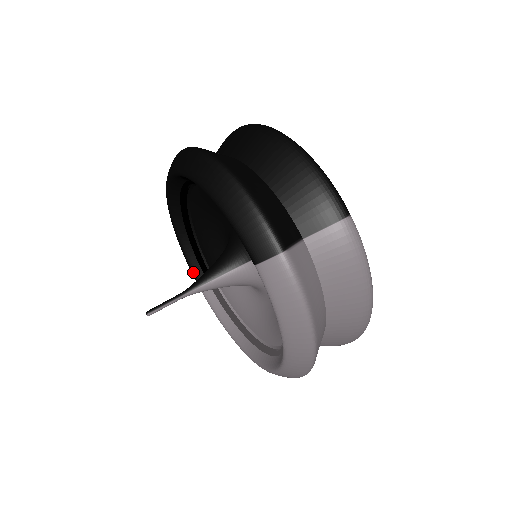
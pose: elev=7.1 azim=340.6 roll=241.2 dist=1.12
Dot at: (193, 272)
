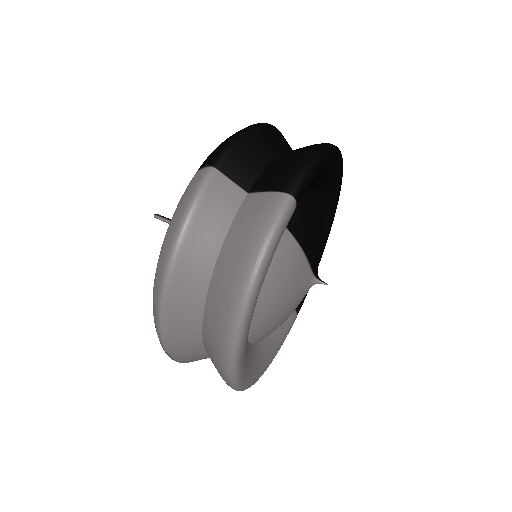
Dot at: occluded
